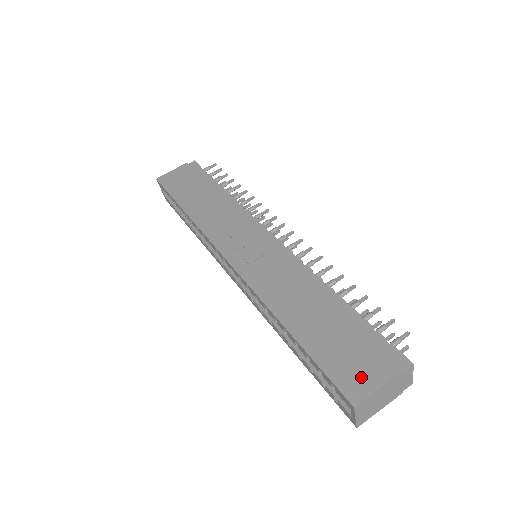
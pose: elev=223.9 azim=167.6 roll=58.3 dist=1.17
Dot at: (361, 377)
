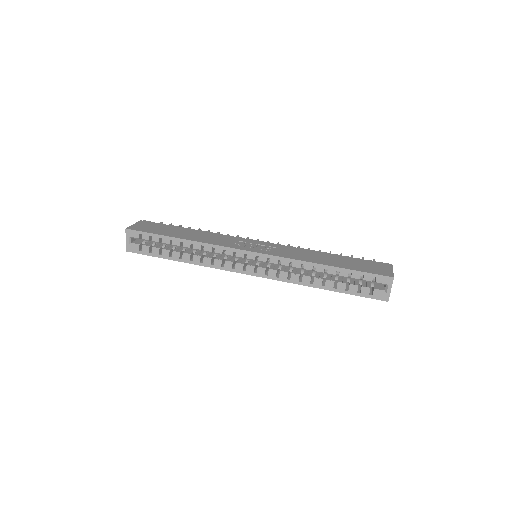
Dot at: (382, 270)
